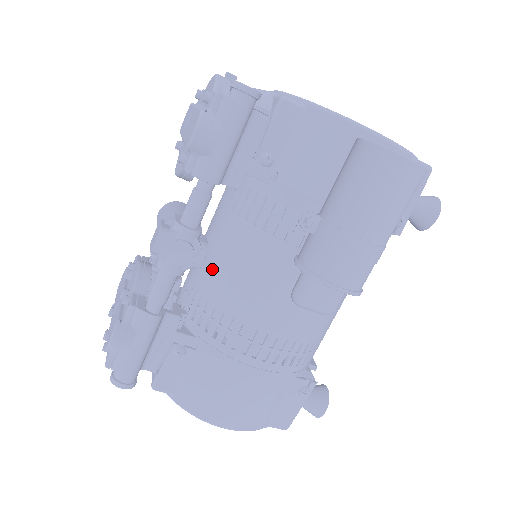
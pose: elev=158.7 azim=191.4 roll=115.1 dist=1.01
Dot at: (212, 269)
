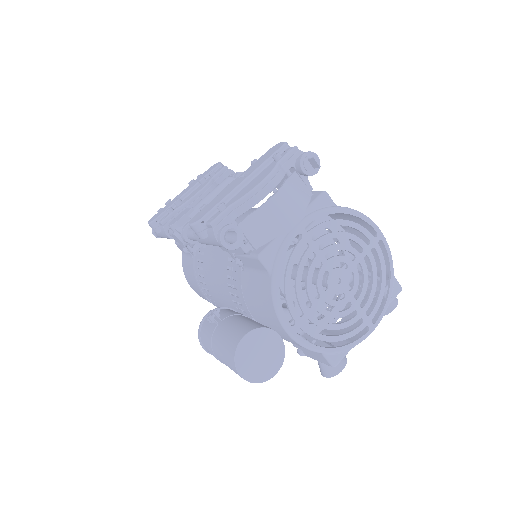
Dot at: (214, 246)
